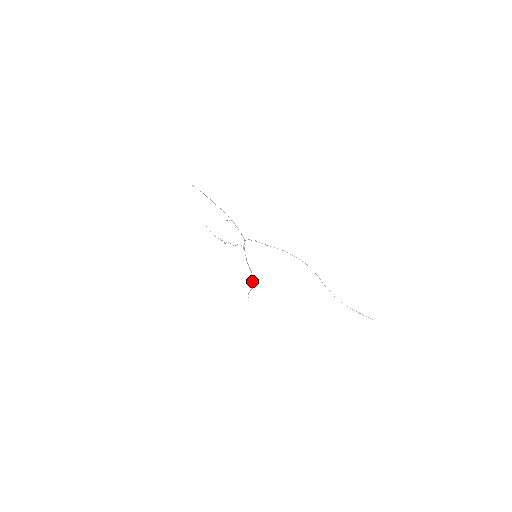
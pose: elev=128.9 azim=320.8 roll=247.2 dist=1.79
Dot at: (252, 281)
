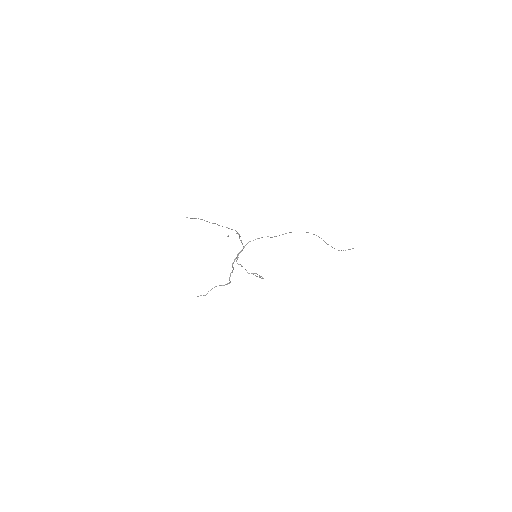
Dot at: (230, 281)
